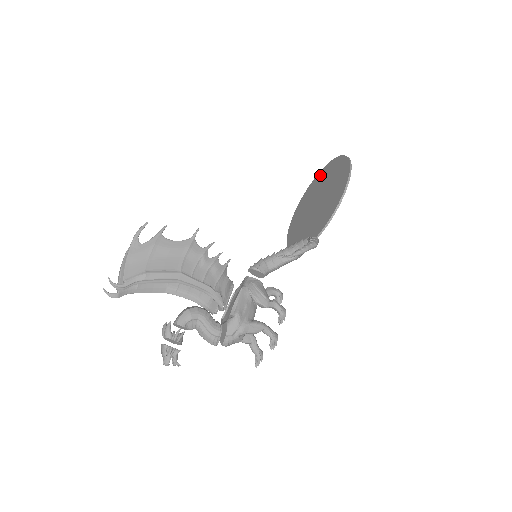
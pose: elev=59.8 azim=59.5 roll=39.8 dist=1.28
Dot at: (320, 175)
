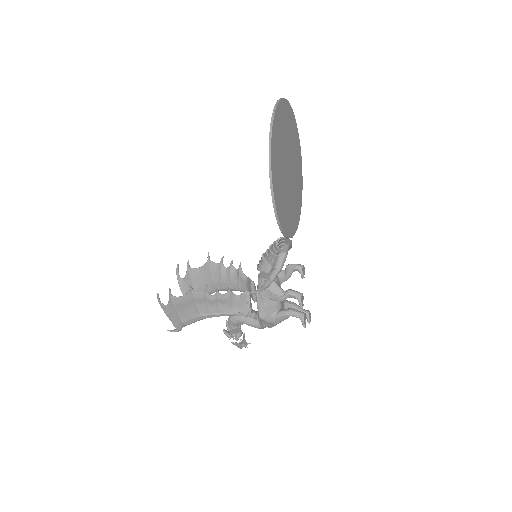
Dot at: occluded
